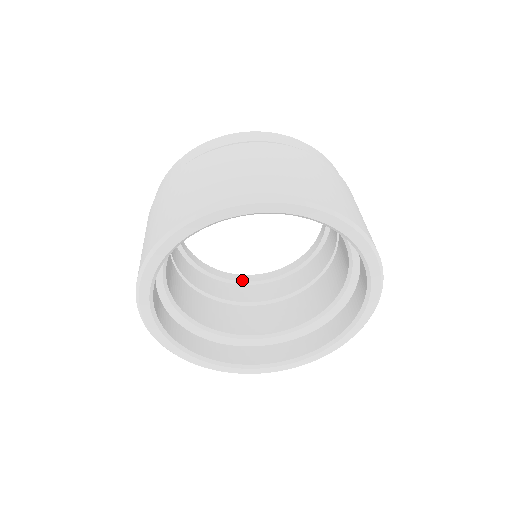
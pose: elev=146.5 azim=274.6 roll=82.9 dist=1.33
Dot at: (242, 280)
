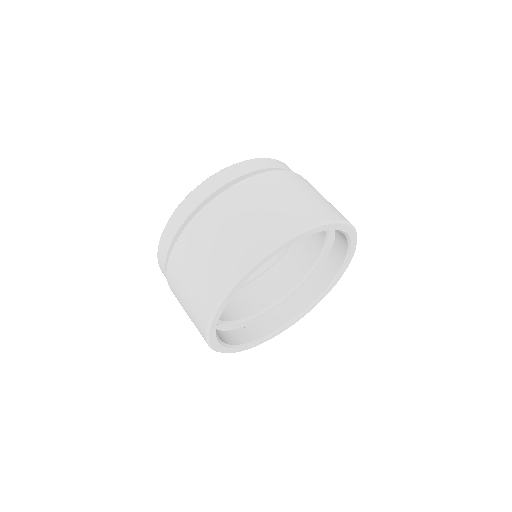
Dot at: occluded
